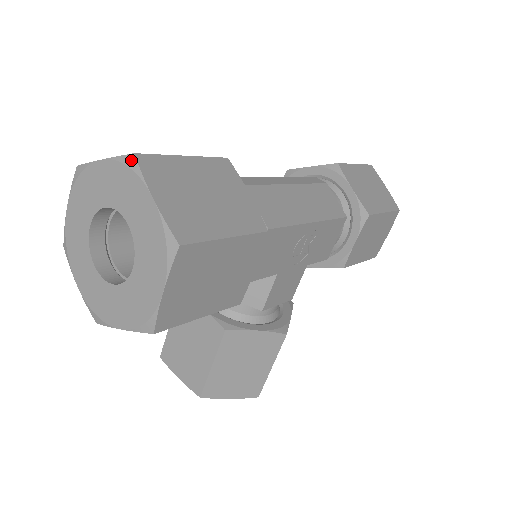
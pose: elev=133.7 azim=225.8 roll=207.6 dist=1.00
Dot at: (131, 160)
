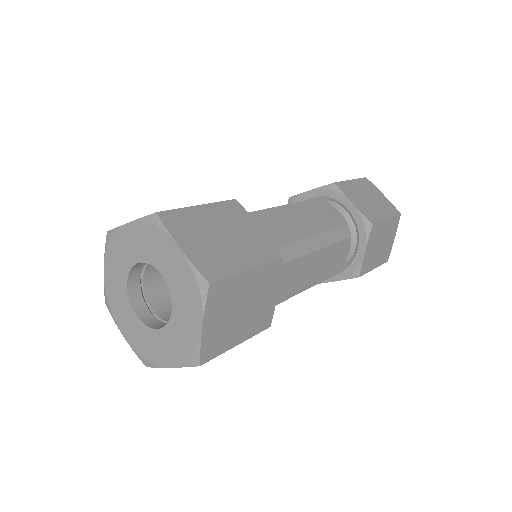
Dot at: (204, 286)
